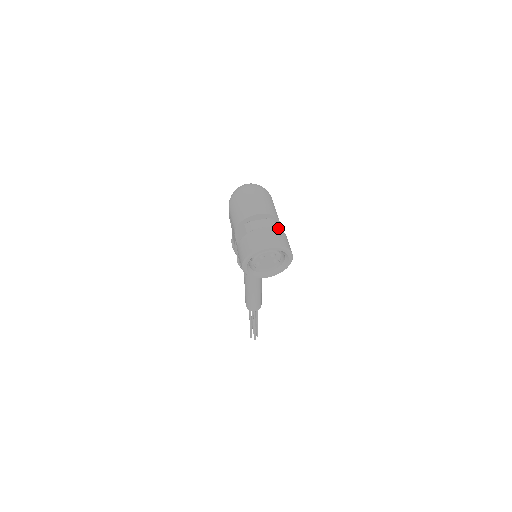
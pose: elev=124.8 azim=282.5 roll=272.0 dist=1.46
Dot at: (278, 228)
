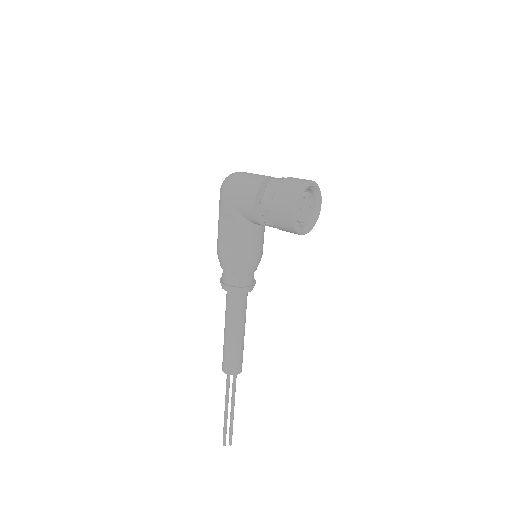
Dot at: occluded
